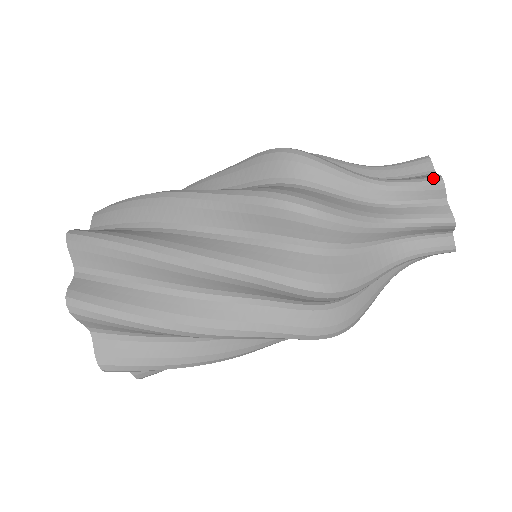
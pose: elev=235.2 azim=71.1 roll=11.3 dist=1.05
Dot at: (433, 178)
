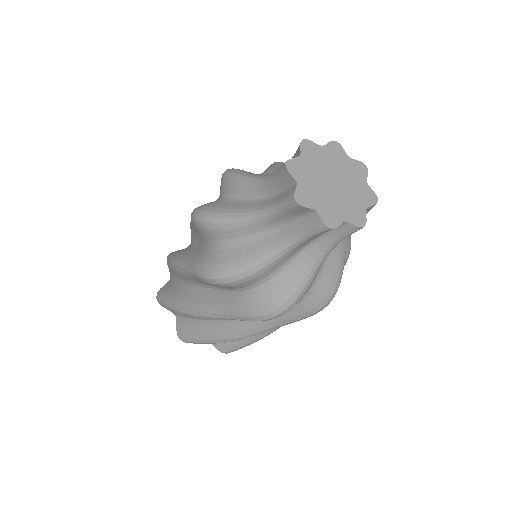
Dot at: (290, 200)
